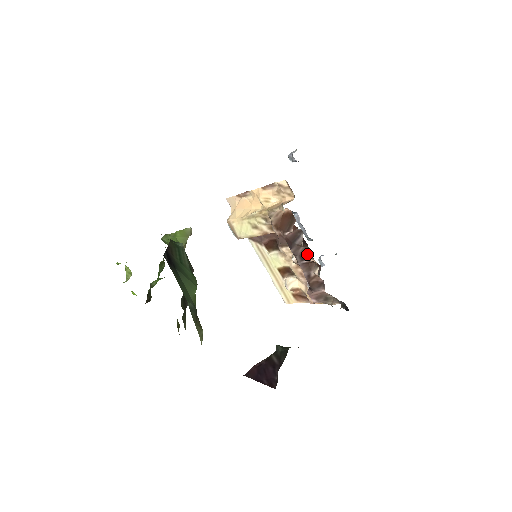
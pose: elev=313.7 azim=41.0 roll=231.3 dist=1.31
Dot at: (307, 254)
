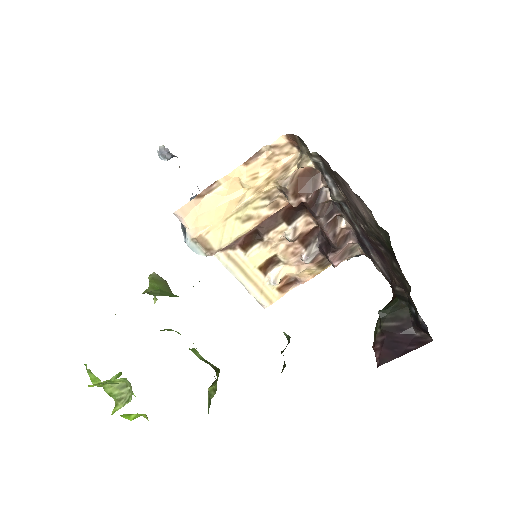
Dot at: (333, 208)
